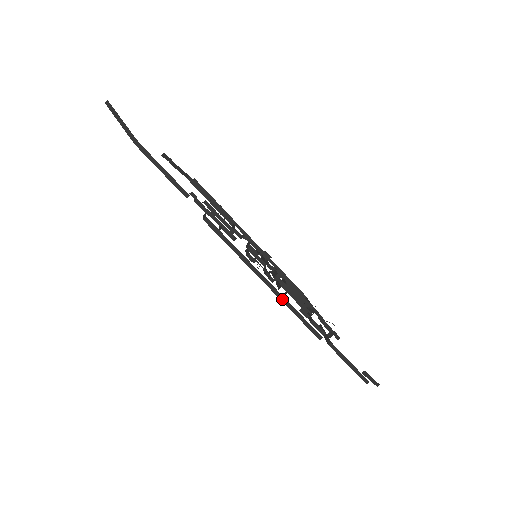
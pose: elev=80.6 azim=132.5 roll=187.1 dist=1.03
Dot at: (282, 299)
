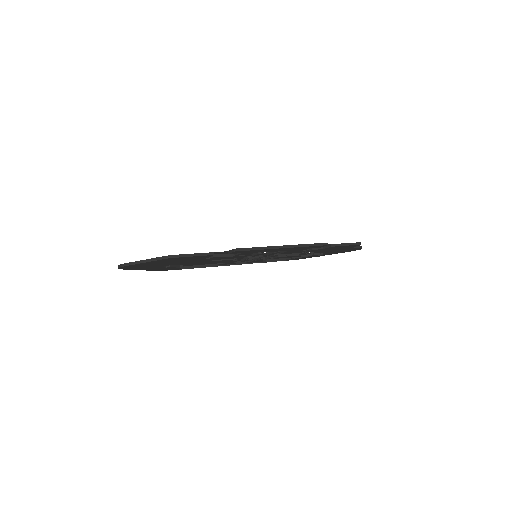
Dot at: (297, 246)
